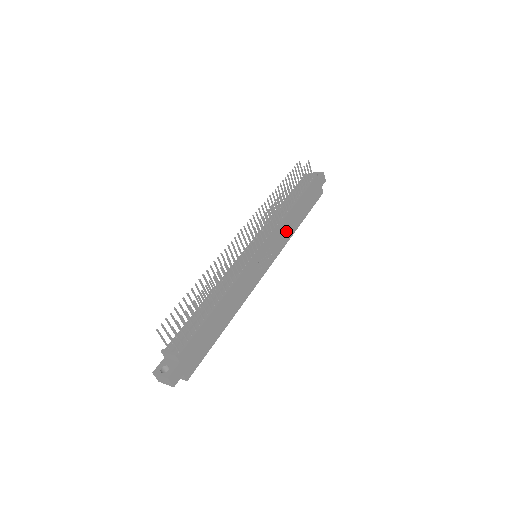
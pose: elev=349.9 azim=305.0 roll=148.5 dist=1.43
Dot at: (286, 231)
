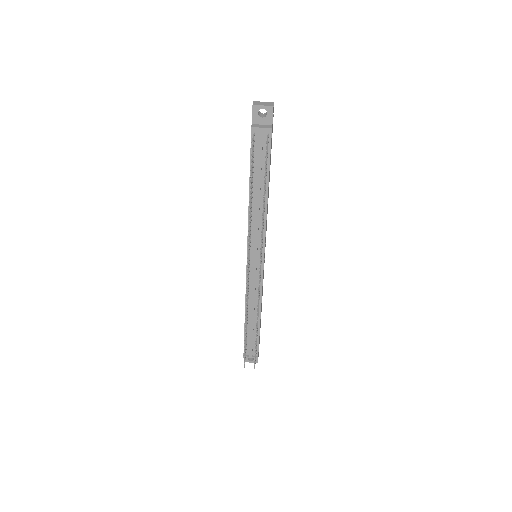
Dot at: occluded
